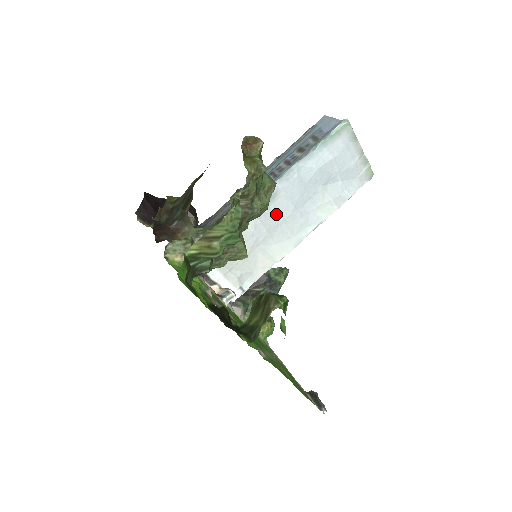
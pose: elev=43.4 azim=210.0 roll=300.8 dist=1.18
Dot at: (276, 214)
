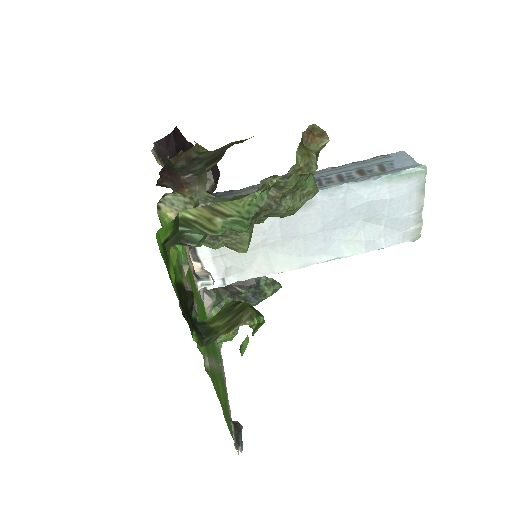
Dot at: (300, 224)
